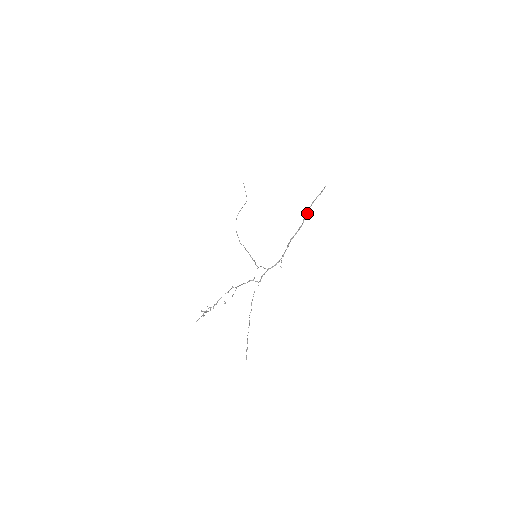
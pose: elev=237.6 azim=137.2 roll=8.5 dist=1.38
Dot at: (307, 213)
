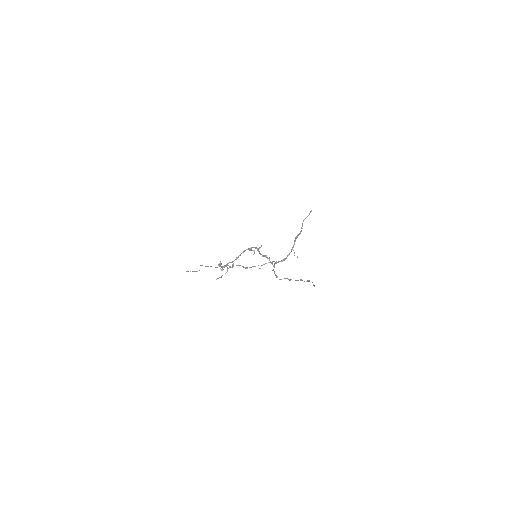
Dot at: occluded
